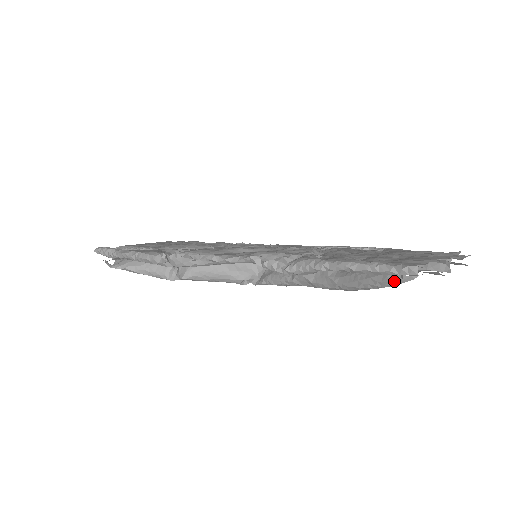
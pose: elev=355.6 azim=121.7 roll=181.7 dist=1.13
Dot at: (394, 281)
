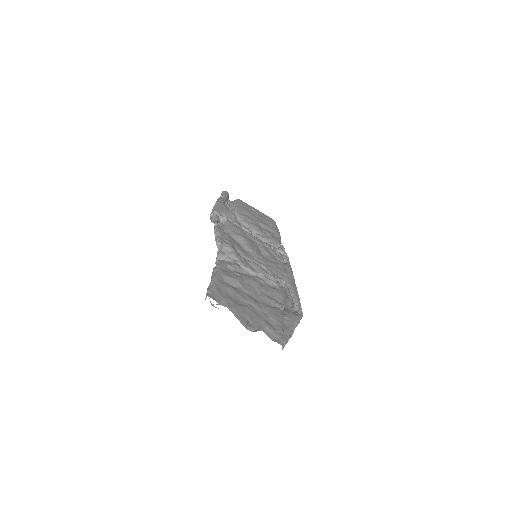
Dot at: occluded
